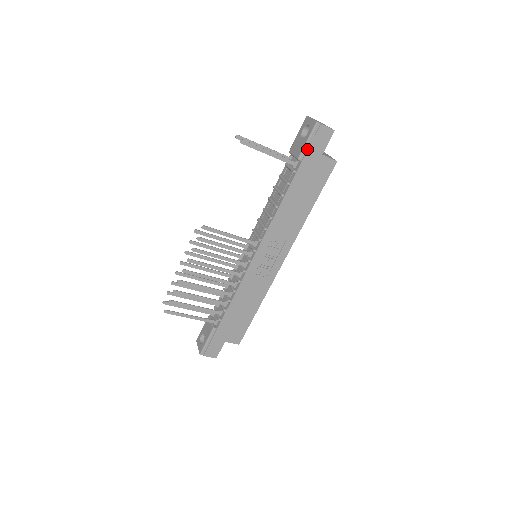
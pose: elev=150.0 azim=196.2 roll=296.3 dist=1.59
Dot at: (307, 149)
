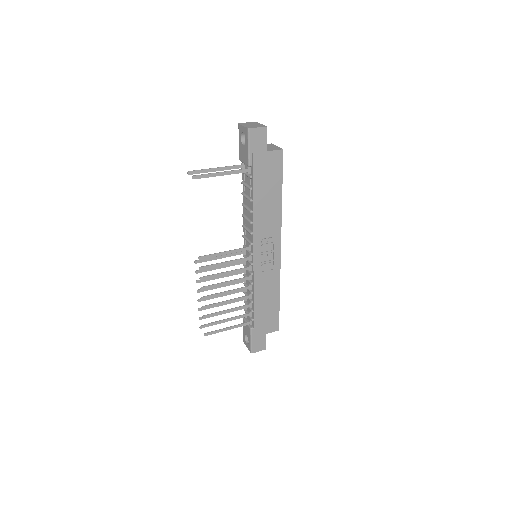
Dot at: (252, 154)
